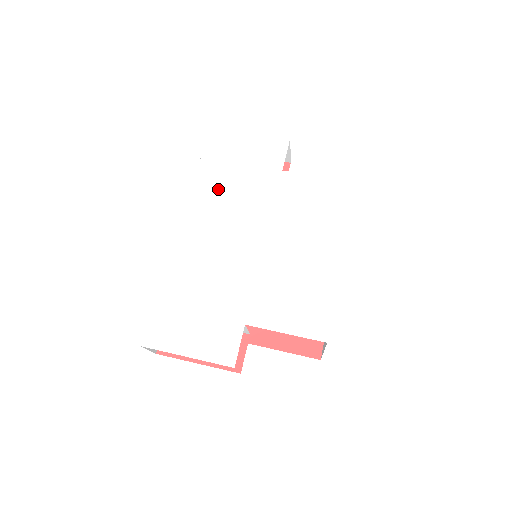
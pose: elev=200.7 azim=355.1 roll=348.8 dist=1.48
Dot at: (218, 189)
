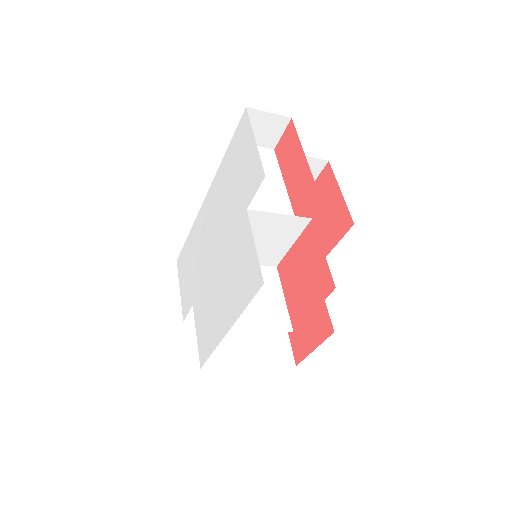
Dot at: (223, 185)
